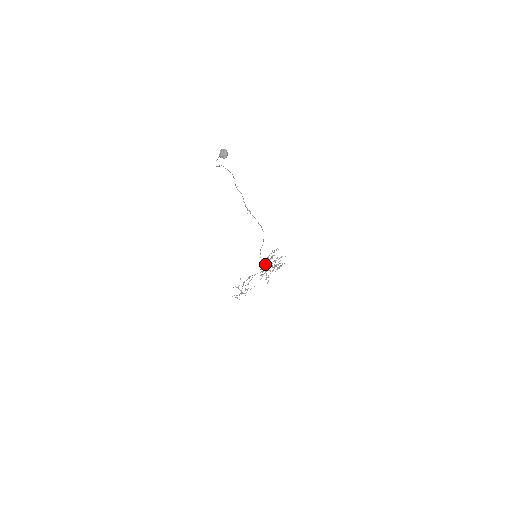
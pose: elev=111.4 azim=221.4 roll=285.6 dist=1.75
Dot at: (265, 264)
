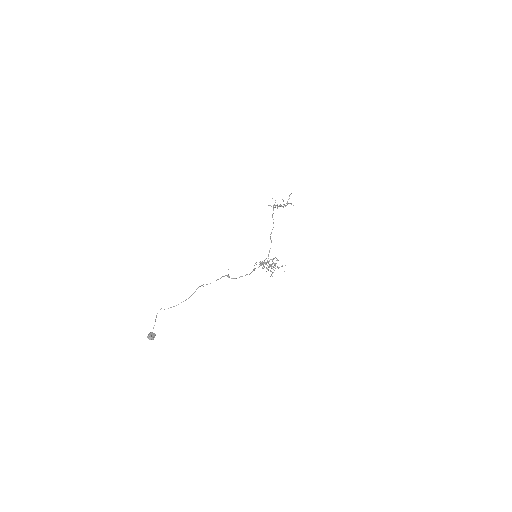
Dot at: (262, 264)
